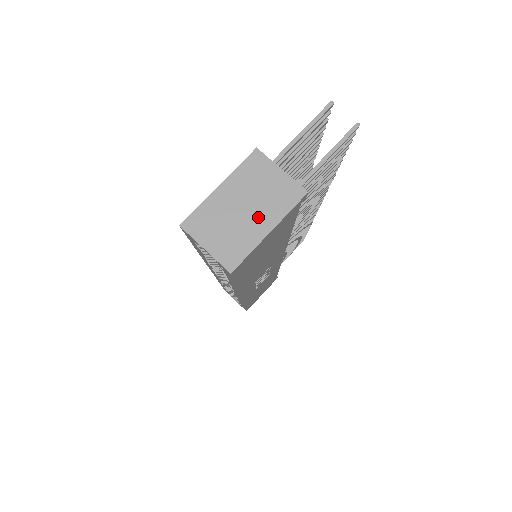
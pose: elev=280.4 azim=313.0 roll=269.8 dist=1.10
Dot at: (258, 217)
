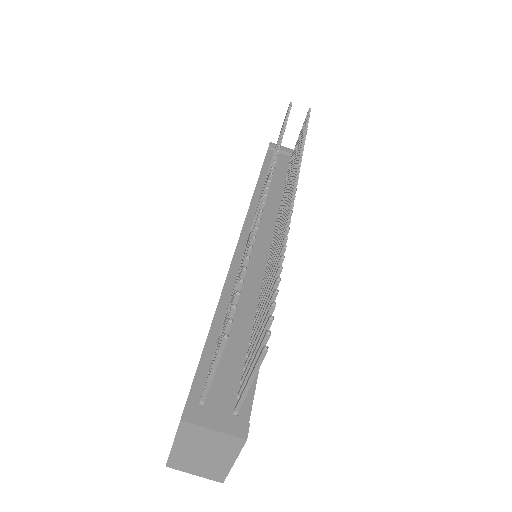
Dot at: (218, 457)
